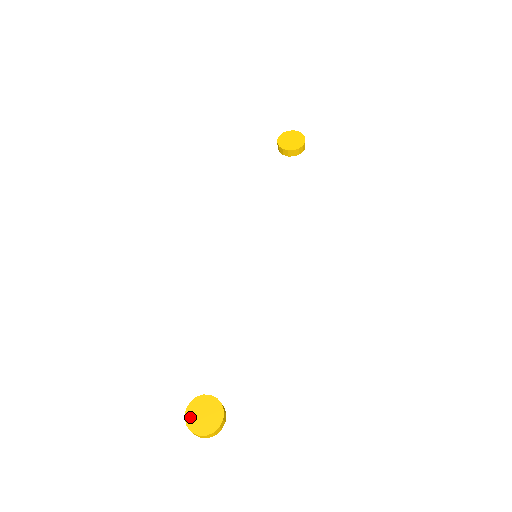
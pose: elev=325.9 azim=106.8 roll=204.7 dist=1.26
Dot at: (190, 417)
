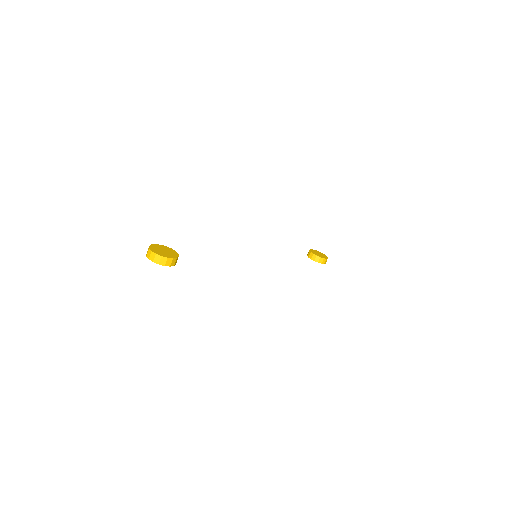
Dot at: (155, 246)
